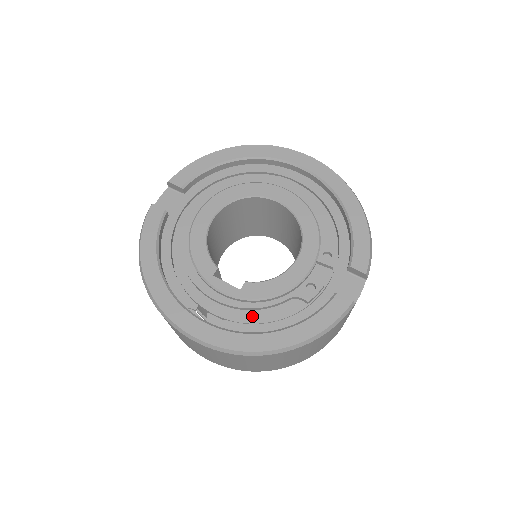
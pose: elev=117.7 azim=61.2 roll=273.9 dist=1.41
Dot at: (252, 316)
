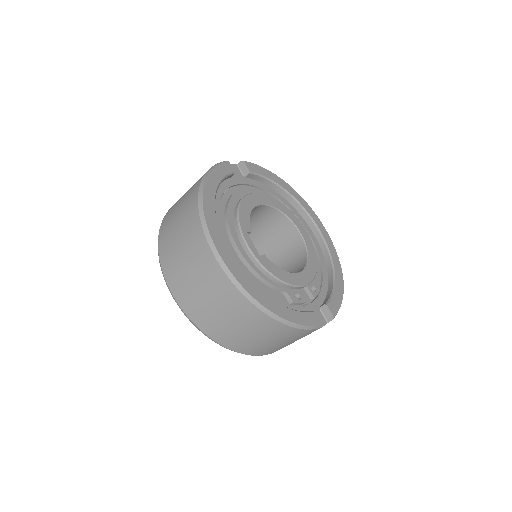
Dot at: (254, 279)
